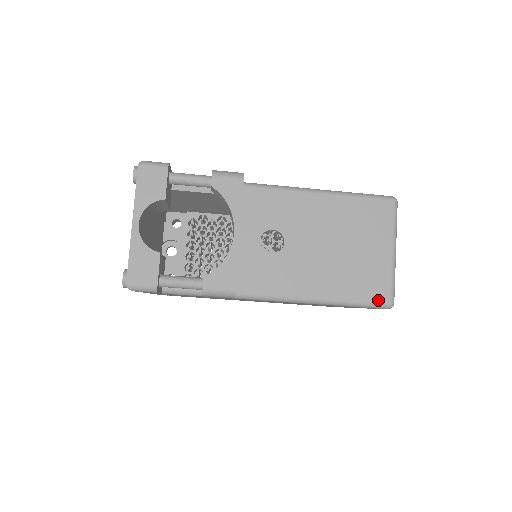
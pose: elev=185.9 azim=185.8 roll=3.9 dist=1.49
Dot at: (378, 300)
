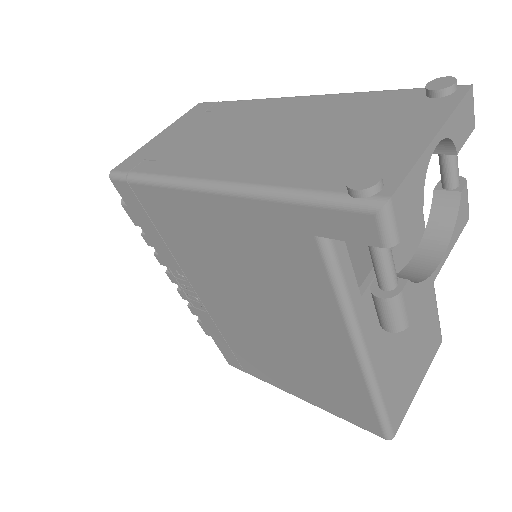
Dot at: (394, 426)
